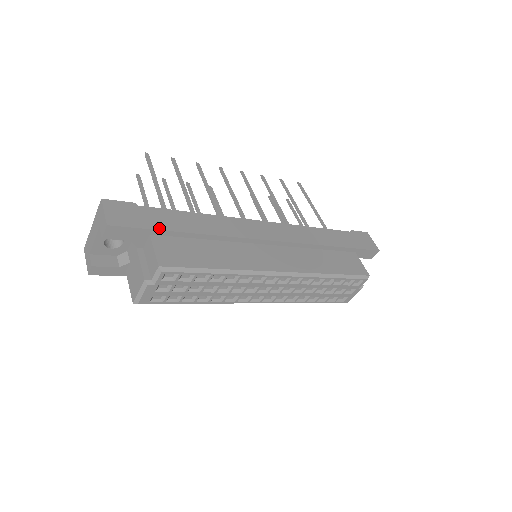
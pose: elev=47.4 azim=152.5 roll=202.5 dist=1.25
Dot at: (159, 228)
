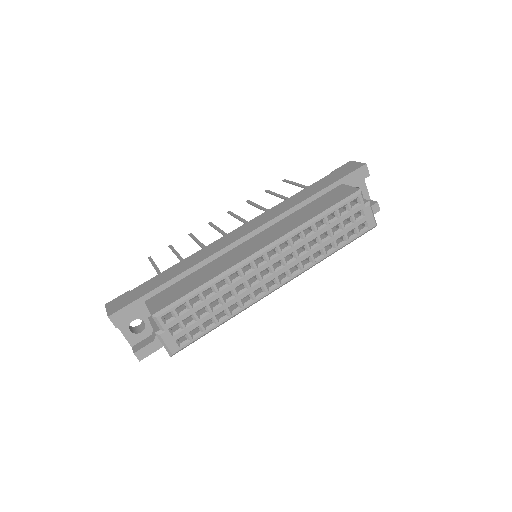
Dot at: (147, 292)
